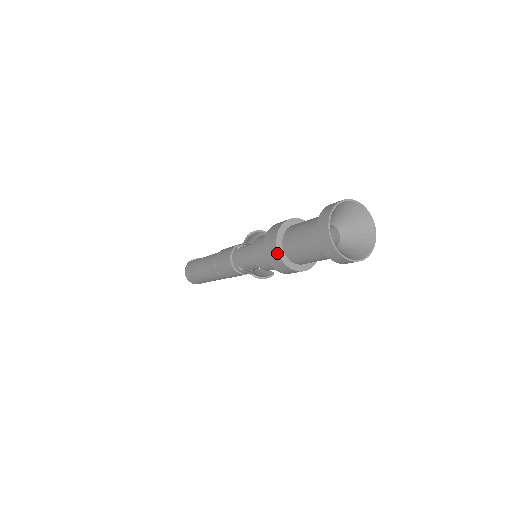
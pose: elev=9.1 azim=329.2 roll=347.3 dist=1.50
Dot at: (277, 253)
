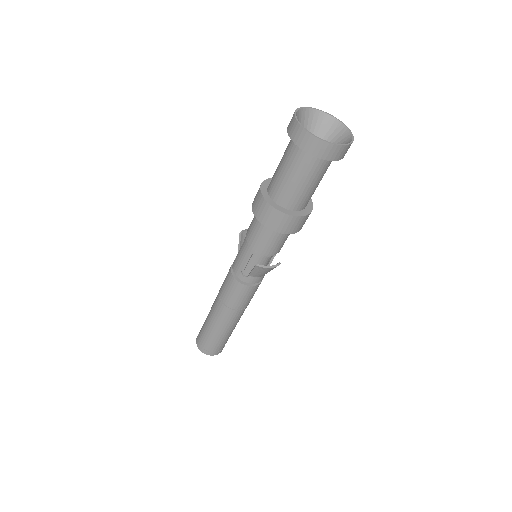
Dot at: (267, 204)
